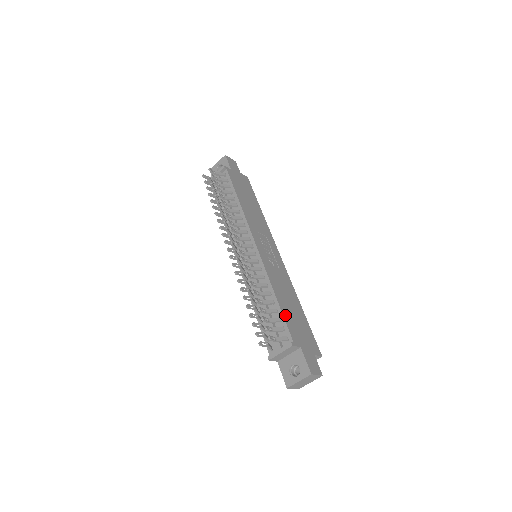
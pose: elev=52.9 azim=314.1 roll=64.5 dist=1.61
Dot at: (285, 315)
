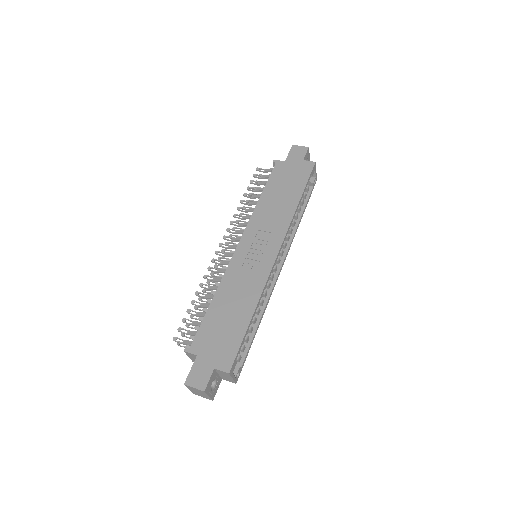
Dot at: (207, 320)
